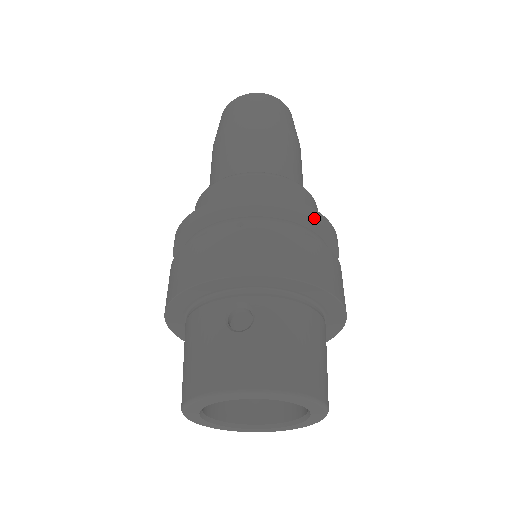
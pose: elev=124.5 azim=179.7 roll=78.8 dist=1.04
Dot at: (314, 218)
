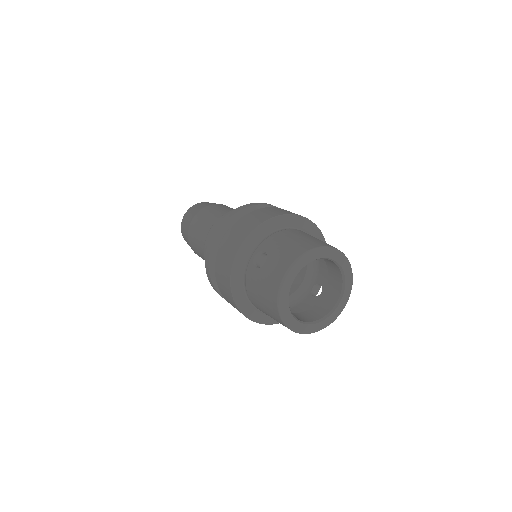
Dot at: (252, 205)
